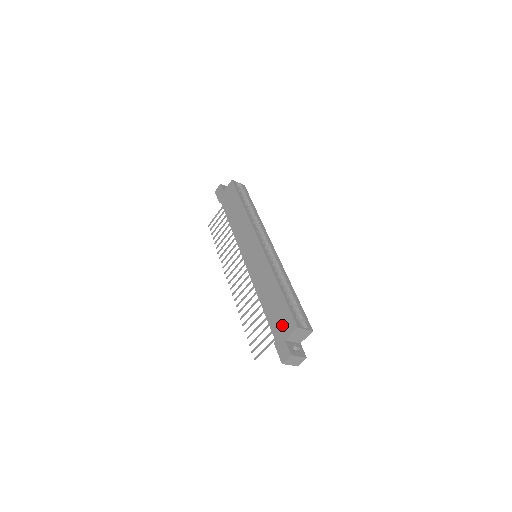
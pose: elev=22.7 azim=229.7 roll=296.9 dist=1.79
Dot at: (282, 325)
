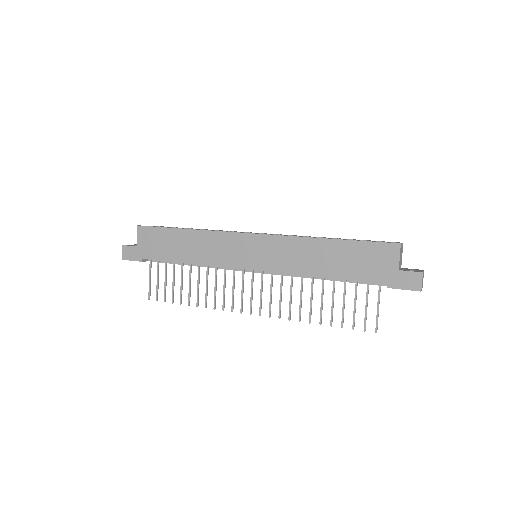
Dot at: (378, 263)
